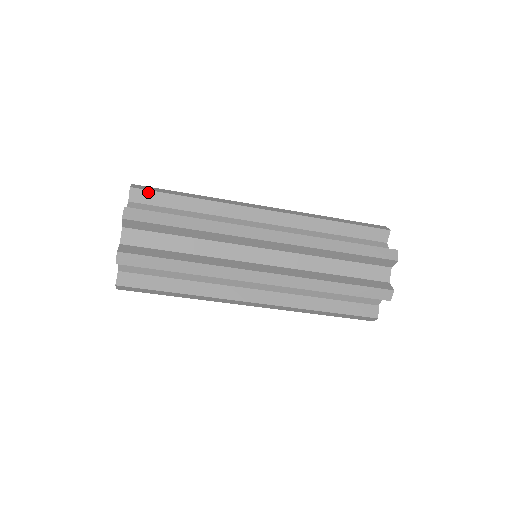
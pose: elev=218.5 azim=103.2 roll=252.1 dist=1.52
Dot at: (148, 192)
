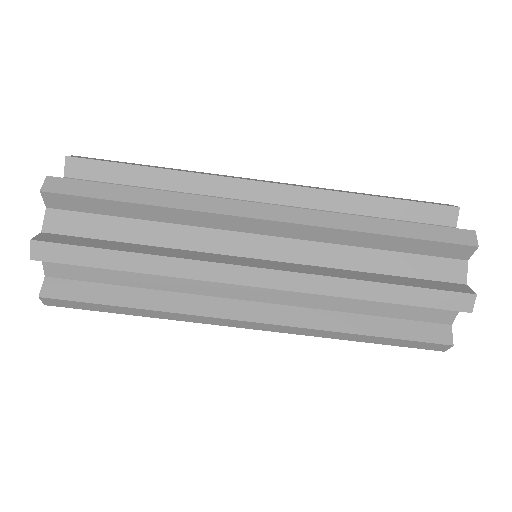
Dot at: occluded
